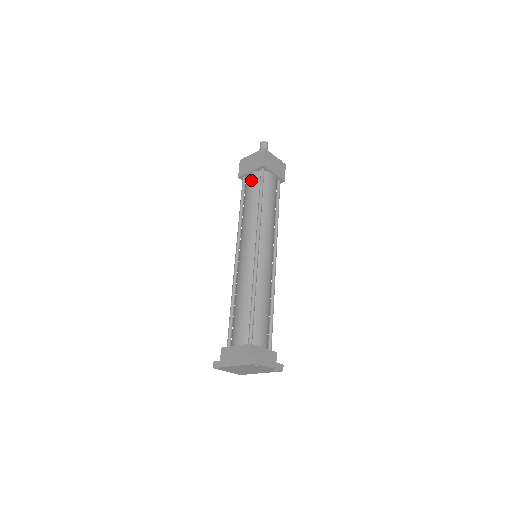
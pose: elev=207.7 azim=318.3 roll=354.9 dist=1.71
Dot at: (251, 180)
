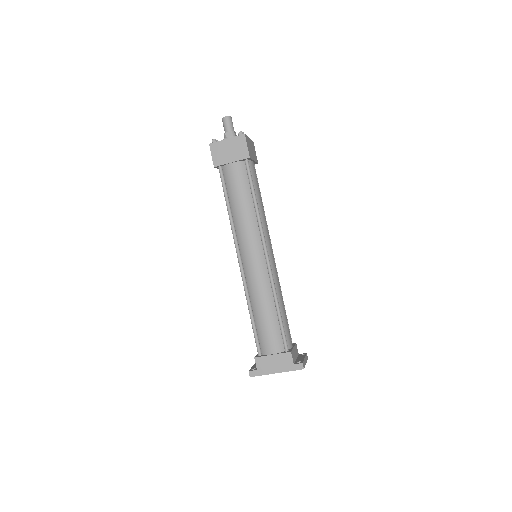
Dot at: (236, 173)
